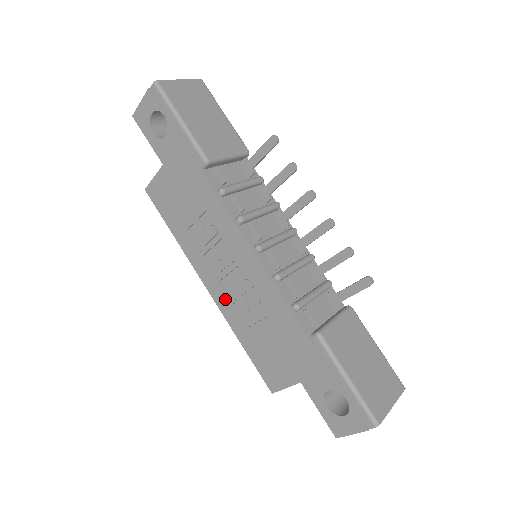
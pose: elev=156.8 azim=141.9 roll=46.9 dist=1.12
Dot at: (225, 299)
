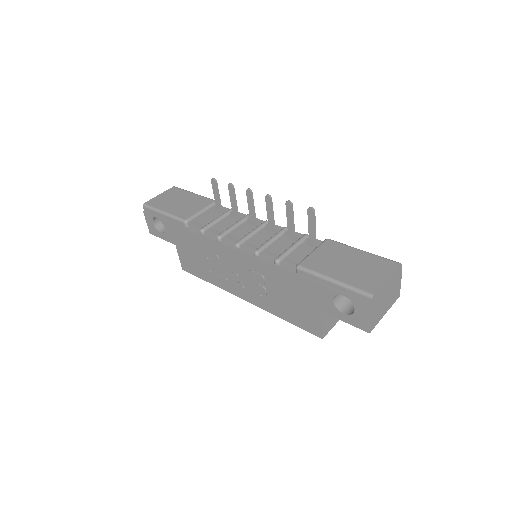
Dot at: (253, 296)
